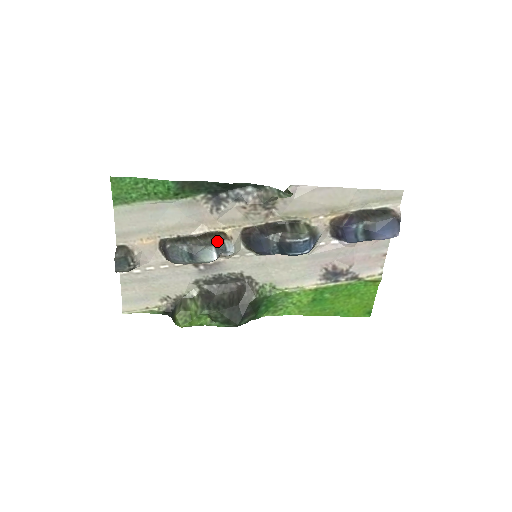
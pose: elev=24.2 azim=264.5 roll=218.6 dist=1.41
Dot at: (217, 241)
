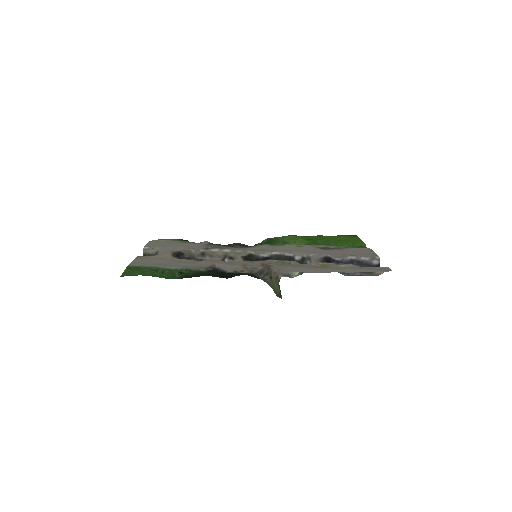
Dot at: occluded
